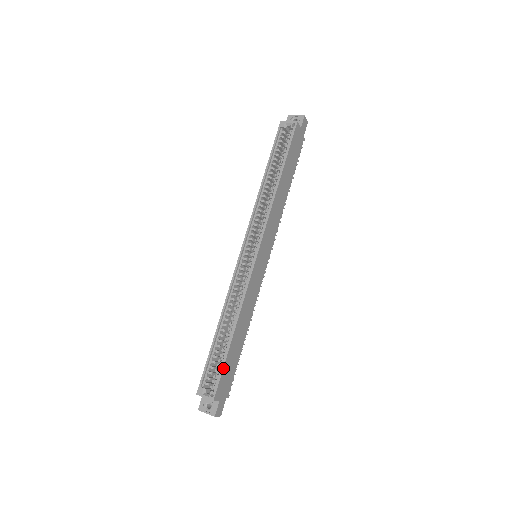
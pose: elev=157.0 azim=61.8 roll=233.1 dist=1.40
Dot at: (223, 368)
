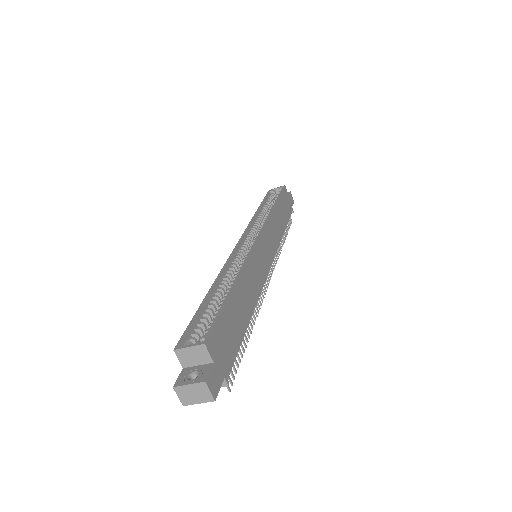
Dot at: (220, 313)
